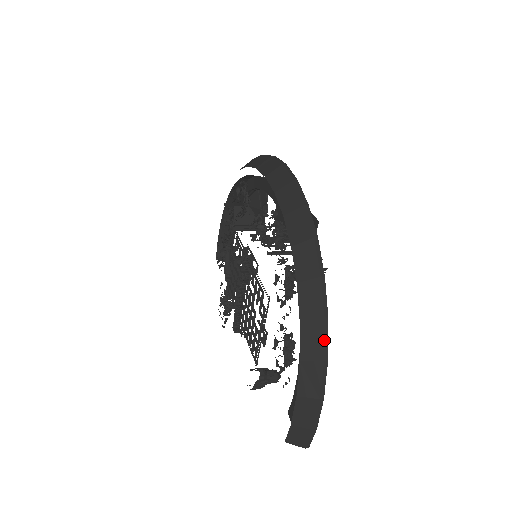
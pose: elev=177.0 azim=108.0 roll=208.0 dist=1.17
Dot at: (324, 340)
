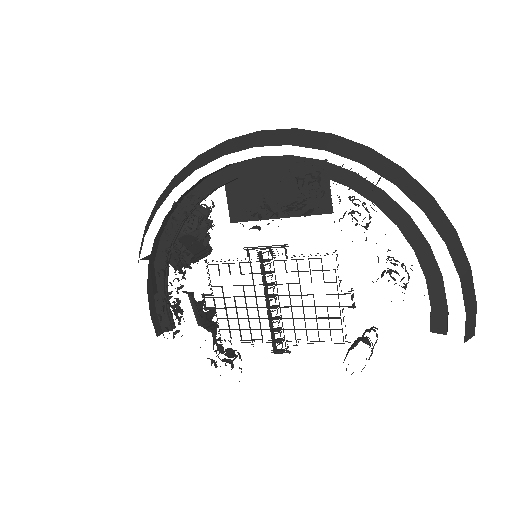
Dot at: (445, 214)
